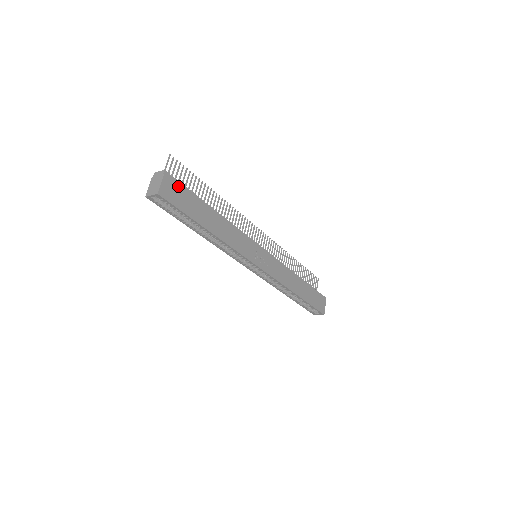
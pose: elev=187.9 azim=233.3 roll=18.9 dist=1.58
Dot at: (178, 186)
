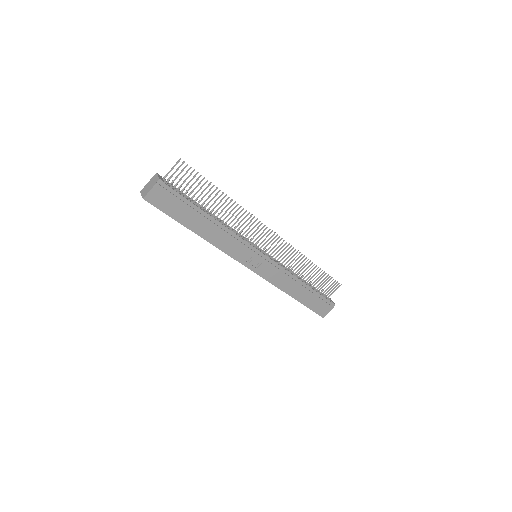
Dot at: (171, 194)
